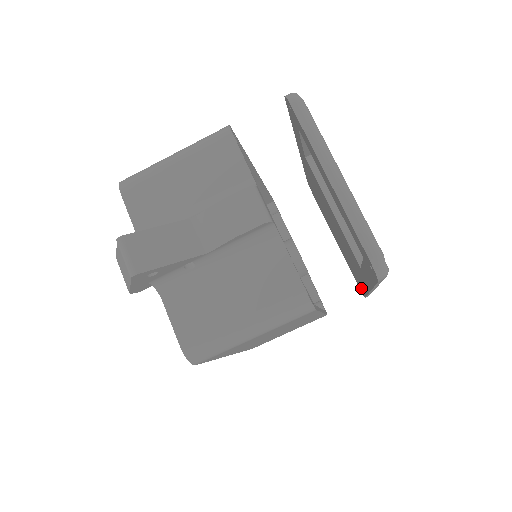
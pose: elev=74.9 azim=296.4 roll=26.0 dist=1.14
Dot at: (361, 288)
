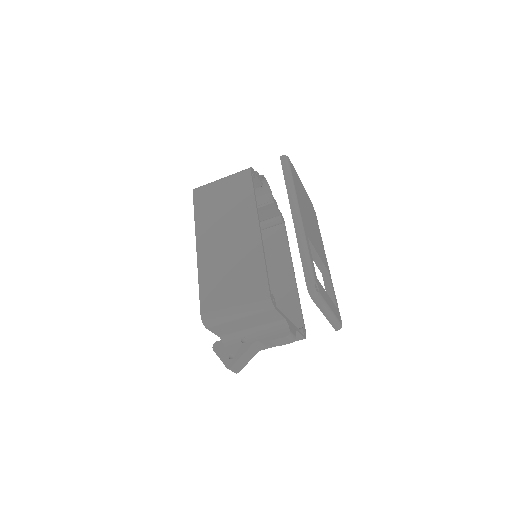
Dot at: occluded
